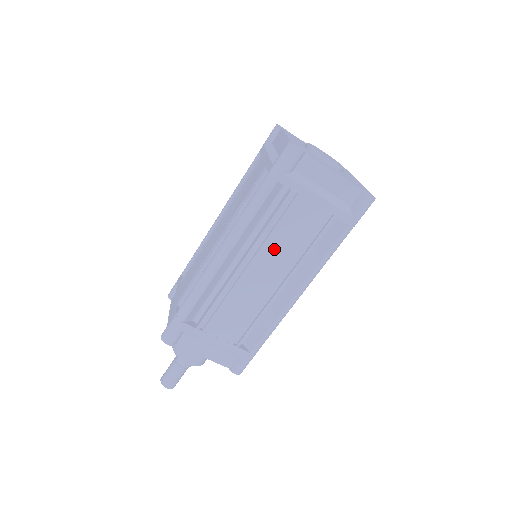
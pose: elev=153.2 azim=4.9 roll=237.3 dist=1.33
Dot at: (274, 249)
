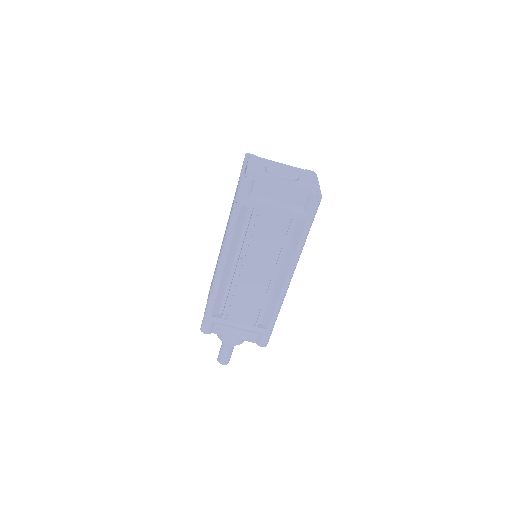
Dot at: (257, 252)
